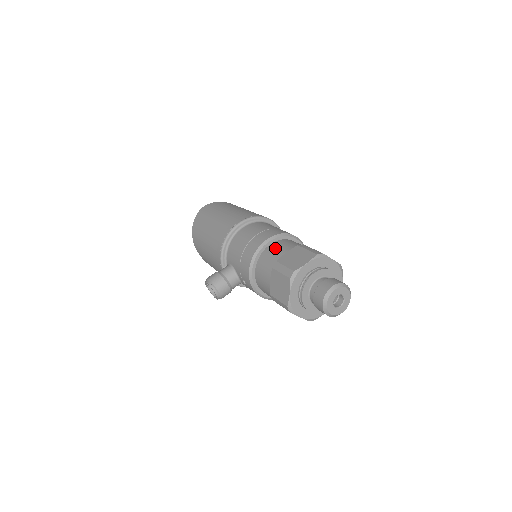
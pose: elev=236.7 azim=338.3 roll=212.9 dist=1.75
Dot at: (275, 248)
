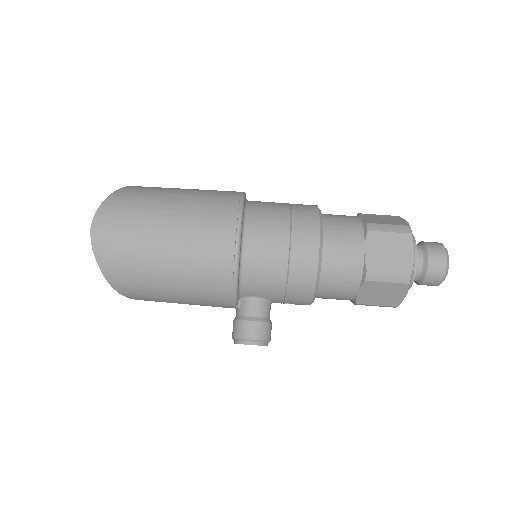
Dot at: (339, 250)
